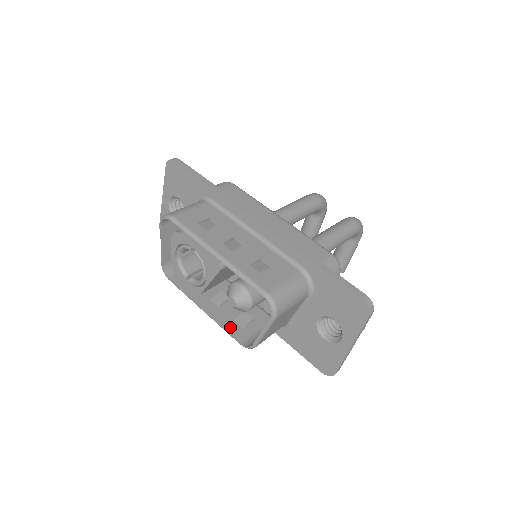
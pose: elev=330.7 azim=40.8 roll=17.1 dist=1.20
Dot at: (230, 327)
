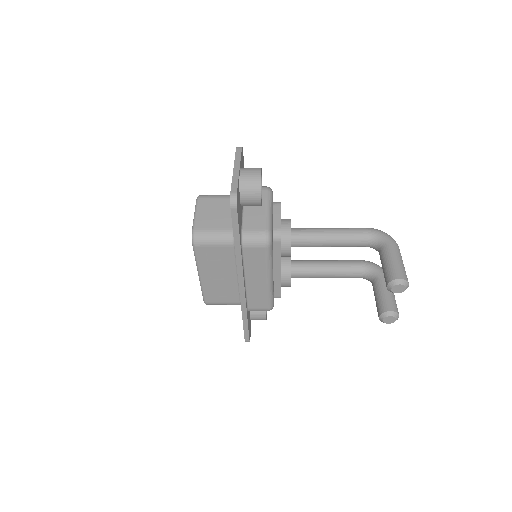
Dot at: (200, 256)
